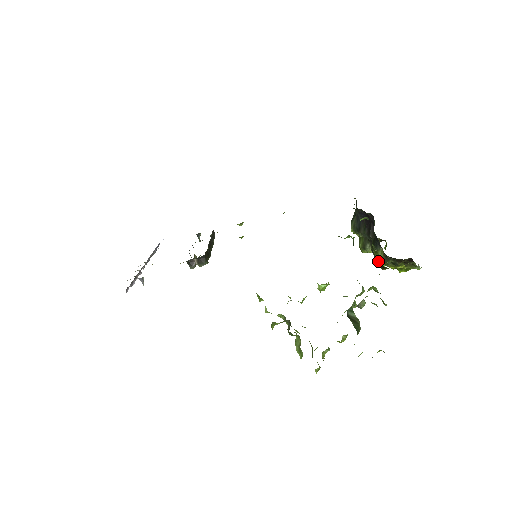
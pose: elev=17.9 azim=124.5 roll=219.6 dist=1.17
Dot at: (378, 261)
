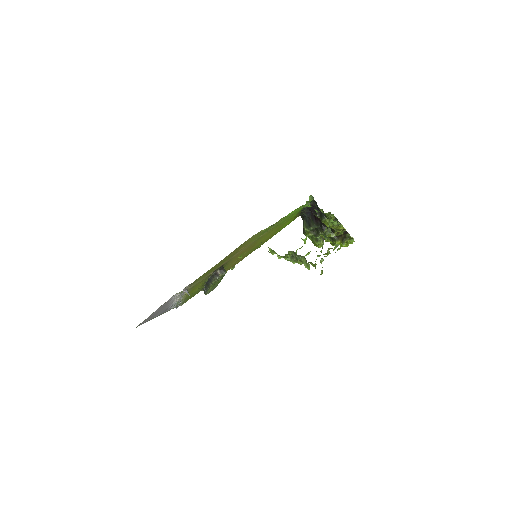
Dot at: (328, 225)
